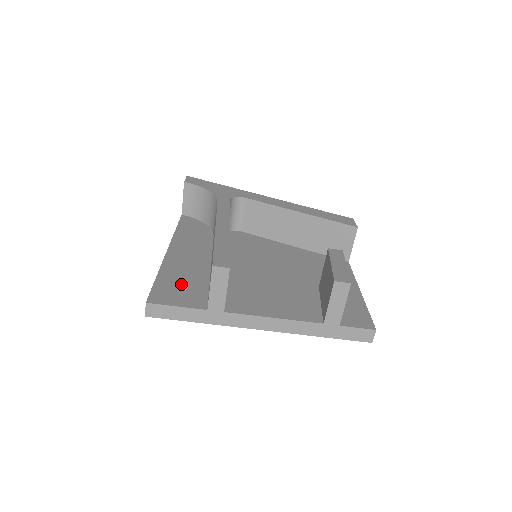
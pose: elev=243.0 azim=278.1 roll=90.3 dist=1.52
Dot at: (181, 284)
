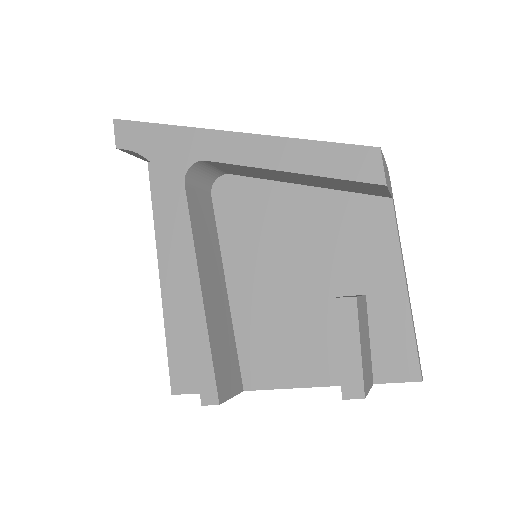
Dot at: (192, 349)
